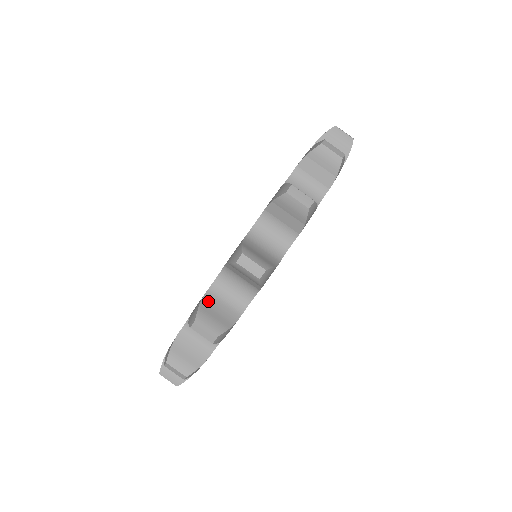
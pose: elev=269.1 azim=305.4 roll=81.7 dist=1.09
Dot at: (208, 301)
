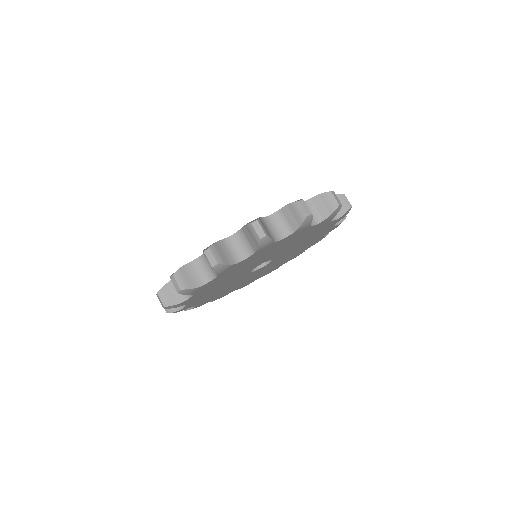
Dot at: (221, 244)
